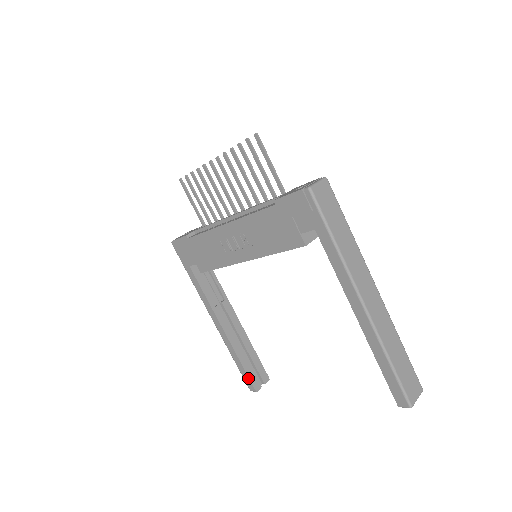
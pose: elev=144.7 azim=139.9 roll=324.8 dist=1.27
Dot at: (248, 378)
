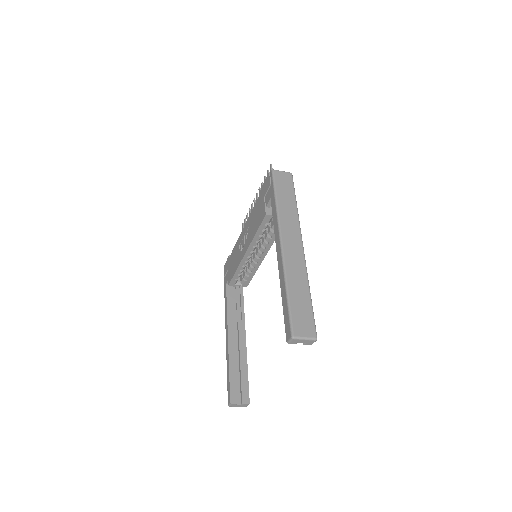
Dot at: (229, 388)
